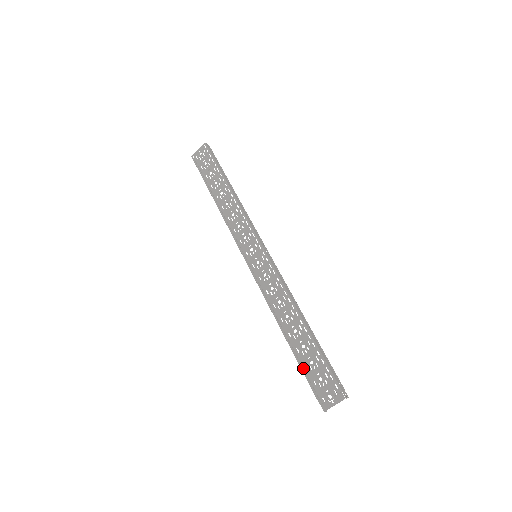
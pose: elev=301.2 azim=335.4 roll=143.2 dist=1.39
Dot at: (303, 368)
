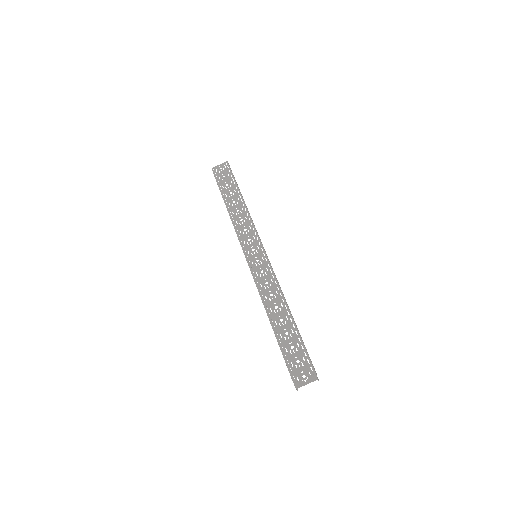
Dot at: (283, 351)
